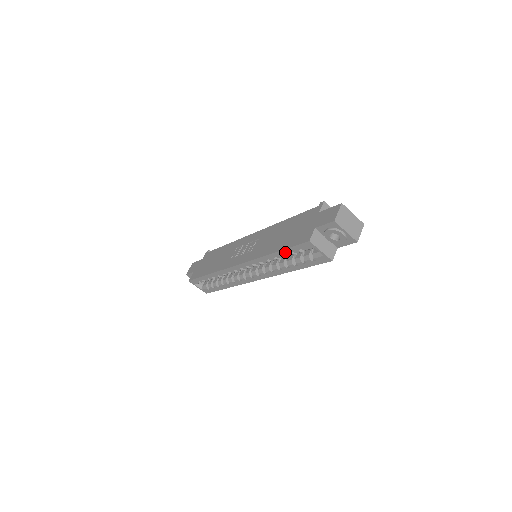
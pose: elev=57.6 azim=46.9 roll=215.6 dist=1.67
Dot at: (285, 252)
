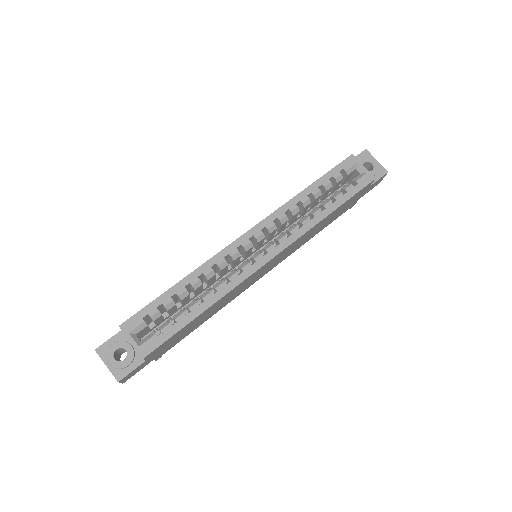
Dot at: (323, 180)
